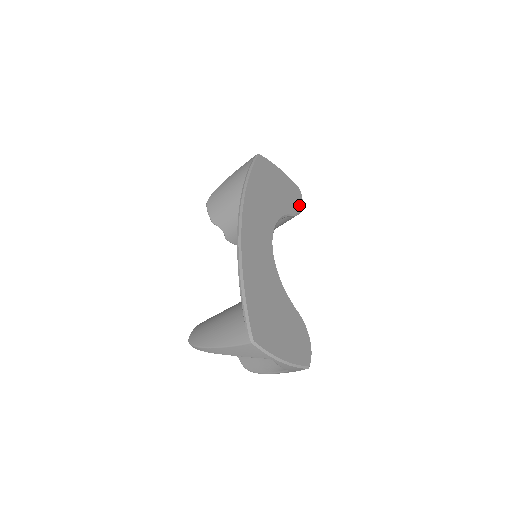
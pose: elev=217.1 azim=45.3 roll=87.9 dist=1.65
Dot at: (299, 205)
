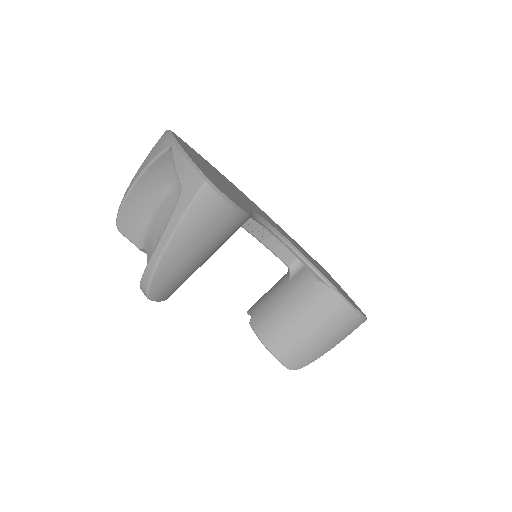
Dot at: (352, 303)
